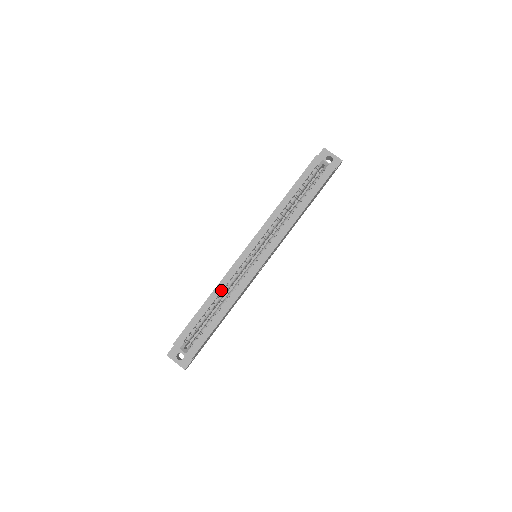
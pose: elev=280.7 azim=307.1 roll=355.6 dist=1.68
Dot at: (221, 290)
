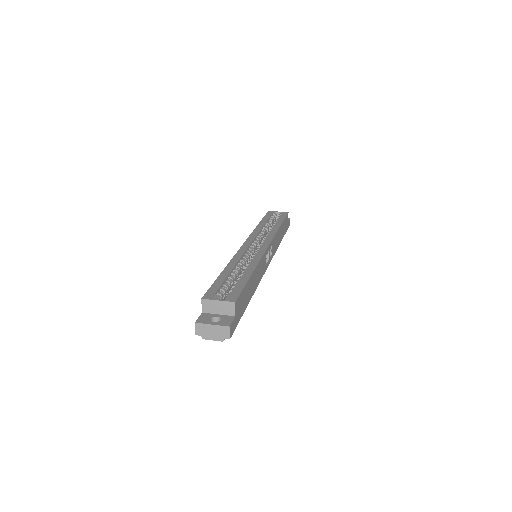
Dot at: (236, 262)
